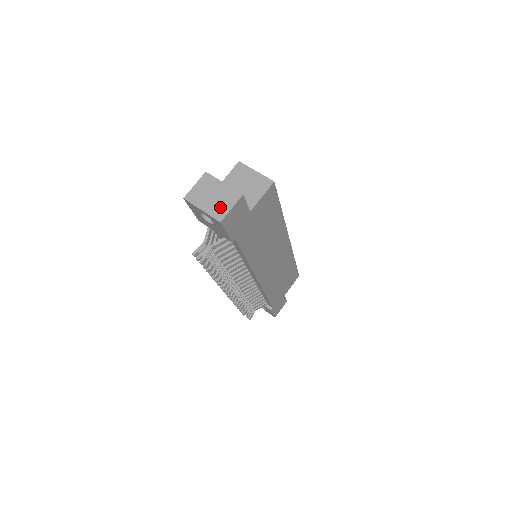
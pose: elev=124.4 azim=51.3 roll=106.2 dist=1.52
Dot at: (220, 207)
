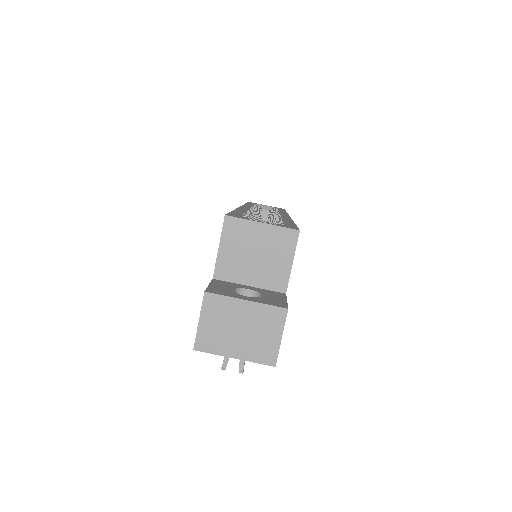
Dot at: (262, 343)
